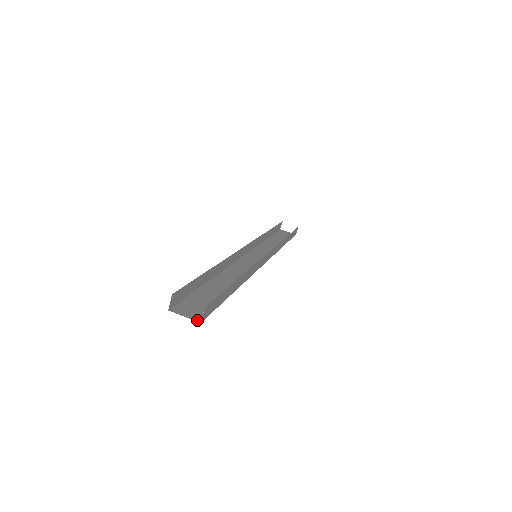
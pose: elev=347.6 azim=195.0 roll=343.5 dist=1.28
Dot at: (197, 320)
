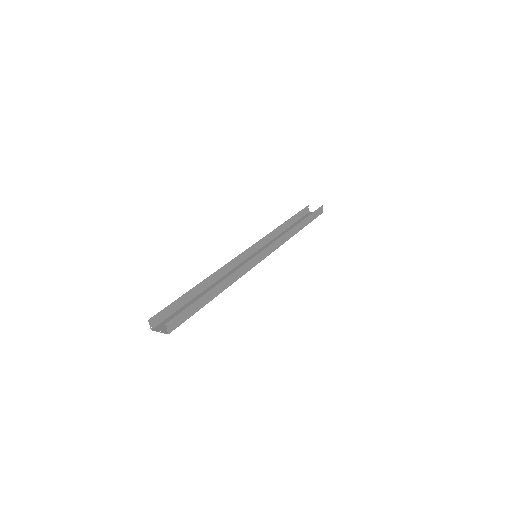
Dot at: (167, 333)
